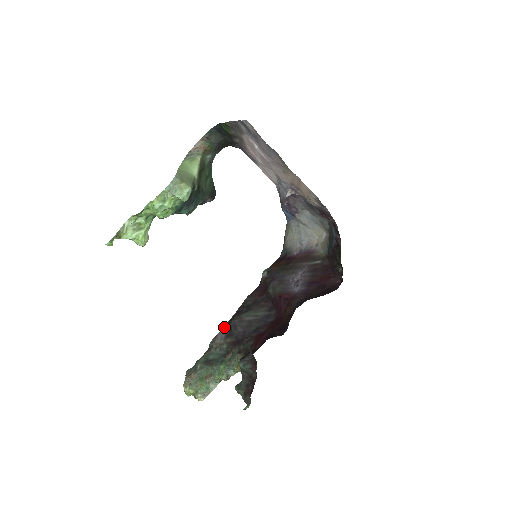
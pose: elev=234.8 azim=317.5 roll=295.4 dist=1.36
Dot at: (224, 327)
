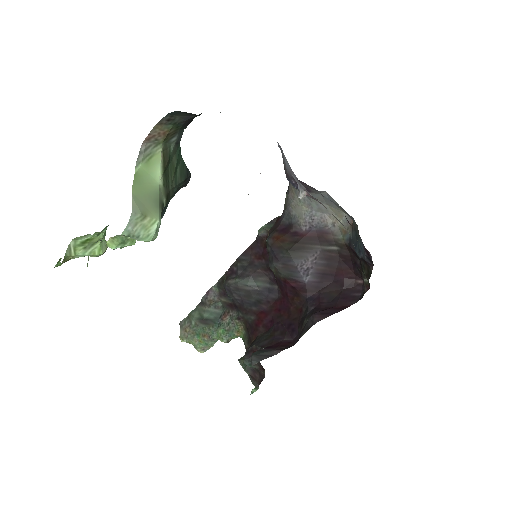
Dot at: (216, 283)
